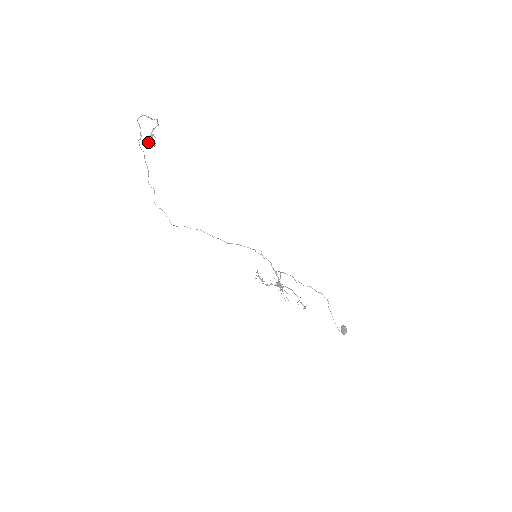
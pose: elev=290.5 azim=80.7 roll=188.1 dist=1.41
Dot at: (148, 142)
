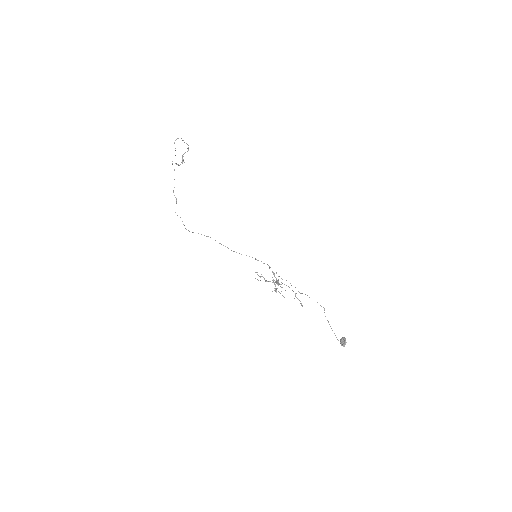
Dot at: occluded
